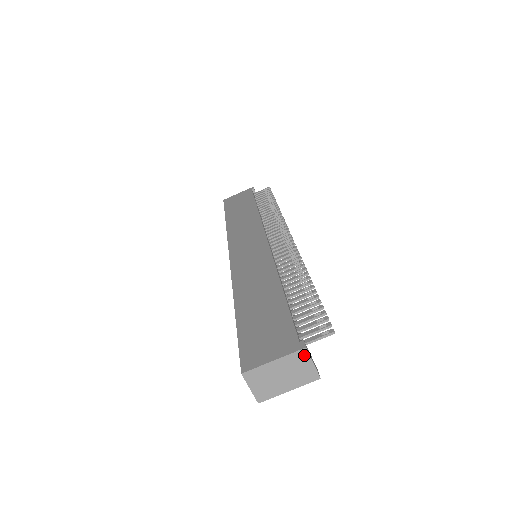
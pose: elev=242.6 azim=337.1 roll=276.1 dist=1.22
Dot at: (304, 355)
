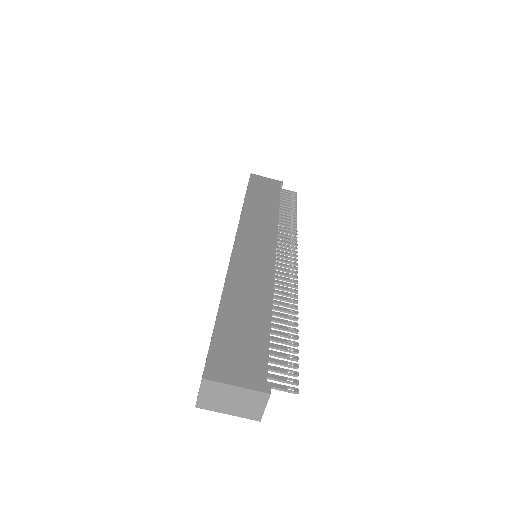
Dot at: (264, 398)
